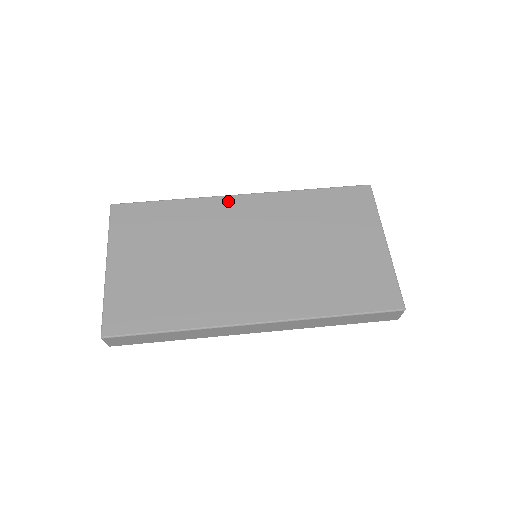
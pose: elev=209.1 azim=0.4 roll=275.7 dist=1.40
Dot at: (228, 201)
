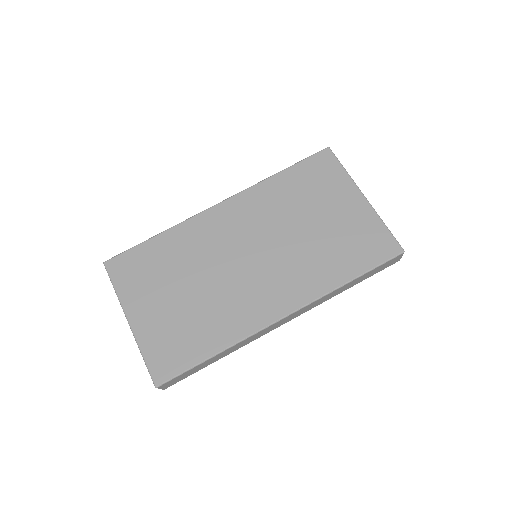
Dot at: (209, 215)
